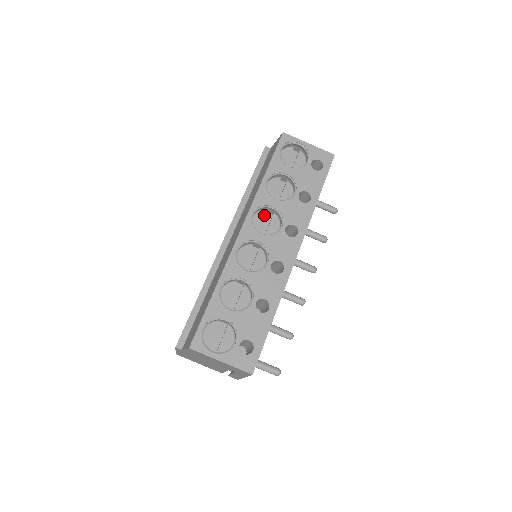
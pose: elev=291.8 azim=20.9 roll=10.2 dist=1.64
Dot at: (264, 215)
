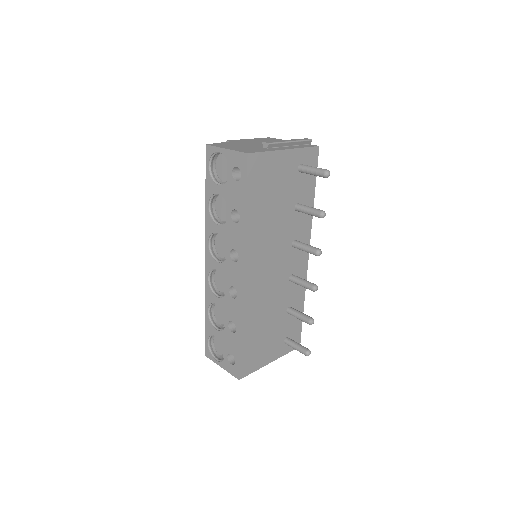
Dot at: (220, 239)
